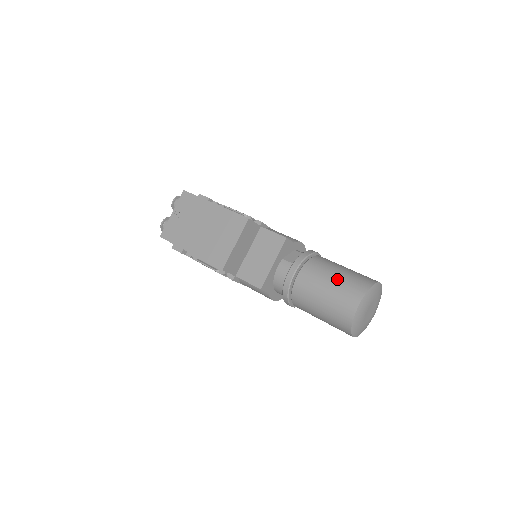
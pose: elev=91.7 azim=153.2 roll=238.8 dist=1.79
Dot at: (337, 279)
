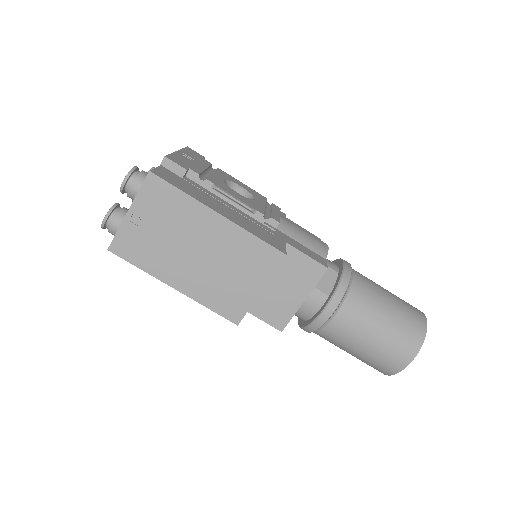
Dot at: (387, 326)
